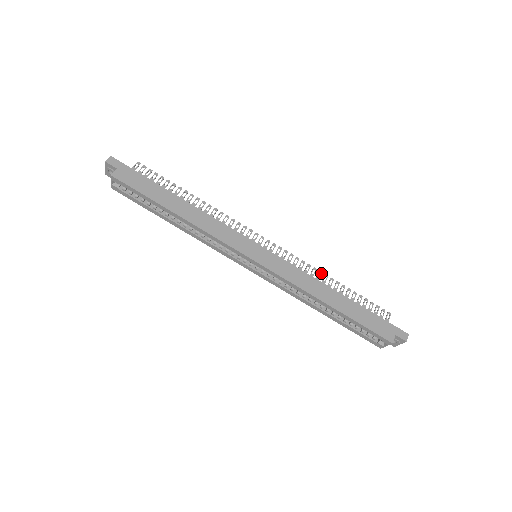
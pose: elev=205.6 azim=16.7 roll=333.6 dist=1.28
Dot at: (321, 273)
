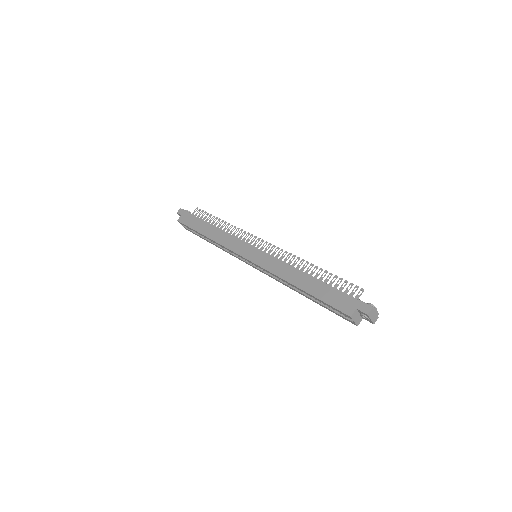
Dot at: (303, 261)
